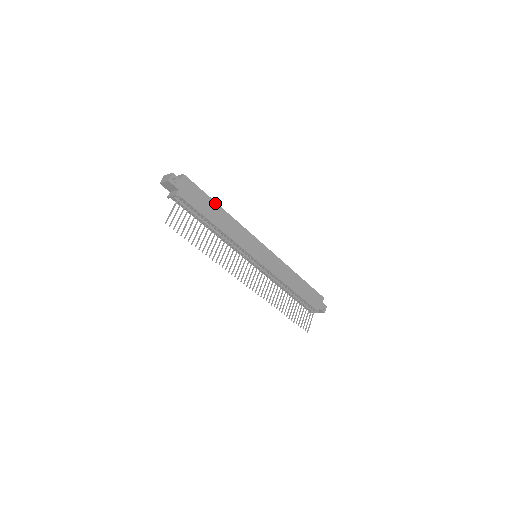
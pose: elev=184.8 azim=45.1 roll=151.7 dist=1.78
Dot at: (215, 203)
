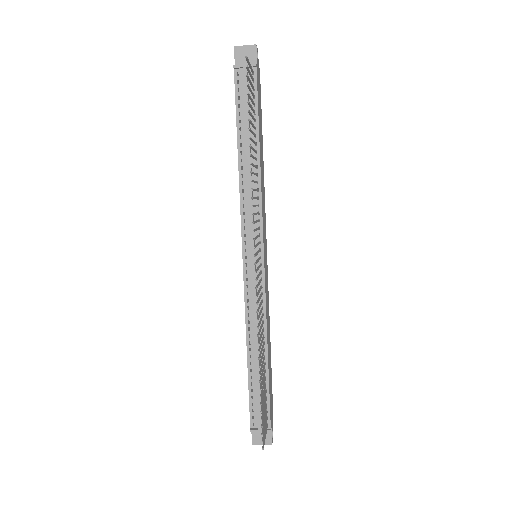
Dot at: (262, 137)
